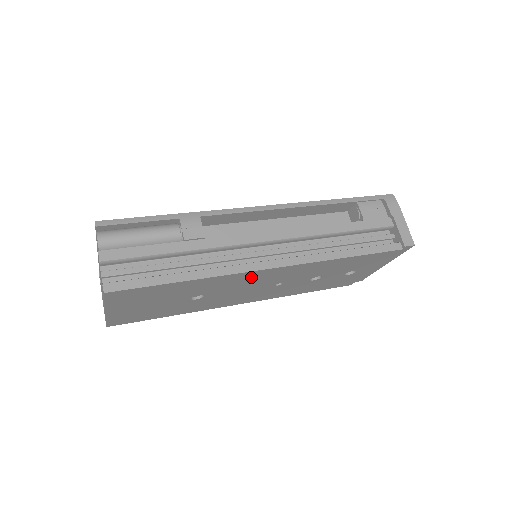
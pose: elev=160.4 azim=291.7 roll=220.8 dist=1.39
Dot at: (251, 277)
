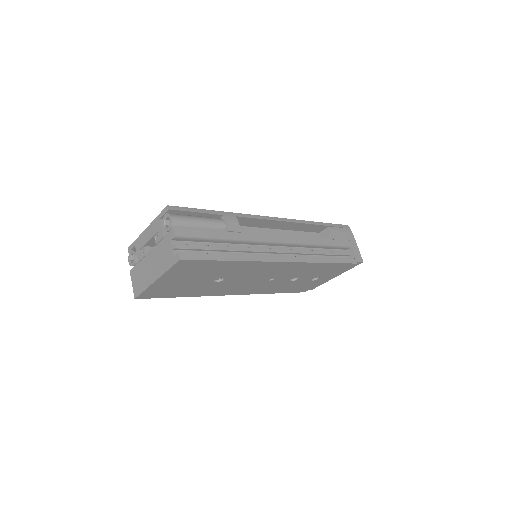
Dot at: (266, 267)
